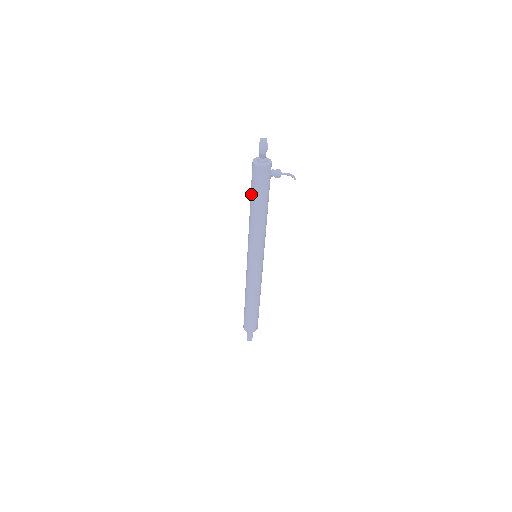
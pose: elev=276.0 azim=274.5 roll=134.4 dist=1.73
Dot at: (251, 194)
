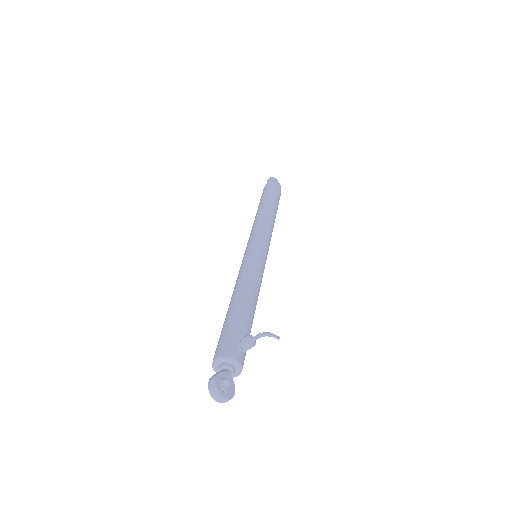
Dot at: occluded
